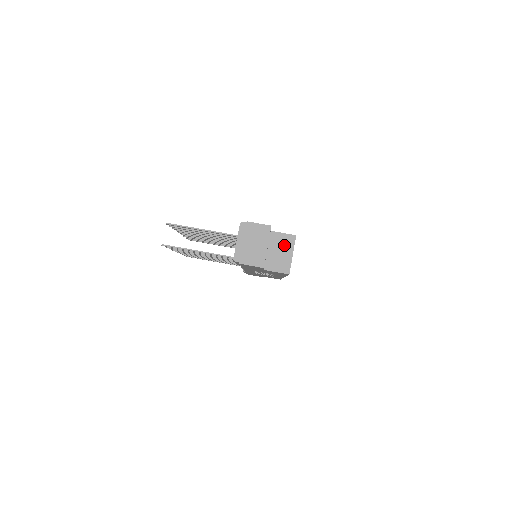
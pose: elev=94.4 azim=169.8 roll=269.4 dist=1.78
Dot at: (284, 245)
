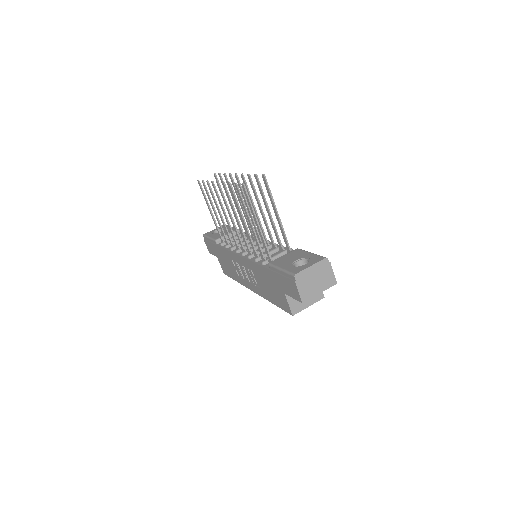
Dot at: occluded
